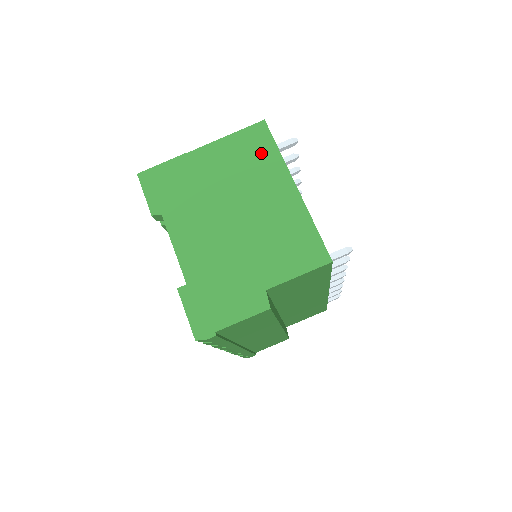
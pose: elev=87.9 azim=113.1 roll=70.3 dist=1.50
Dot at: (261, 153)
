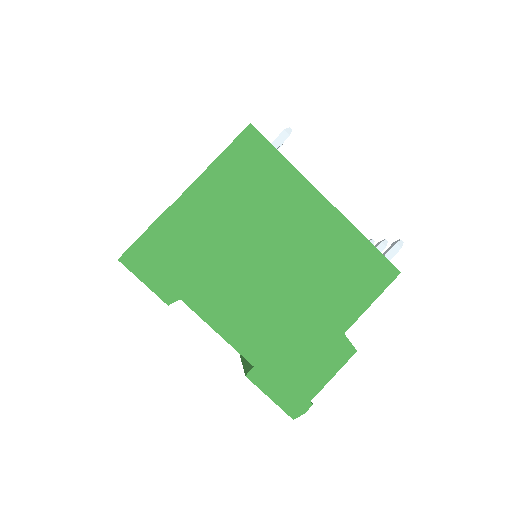
Dot at: (267, 172)
